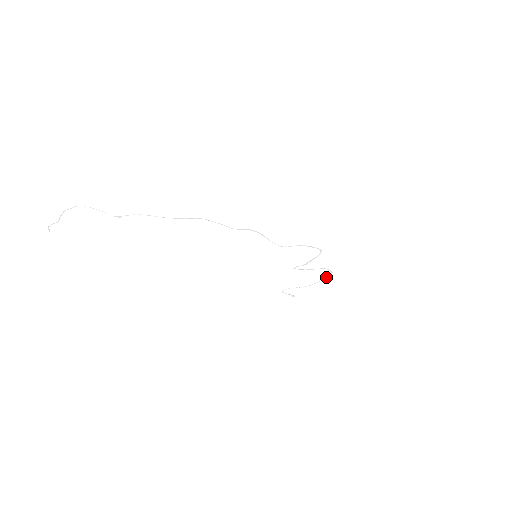
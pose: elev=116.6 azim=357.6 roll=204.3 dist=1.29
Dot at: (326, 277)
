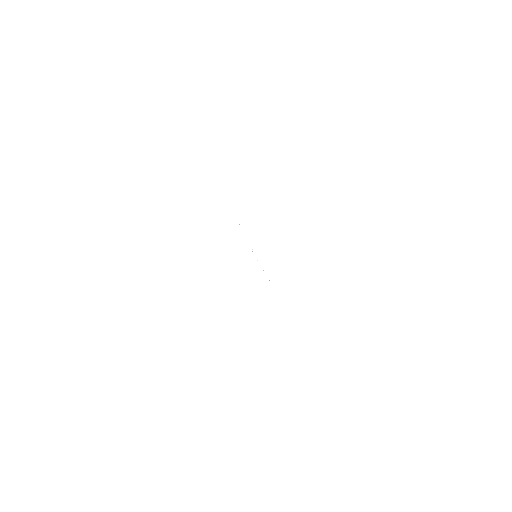
Dot at: occluded
